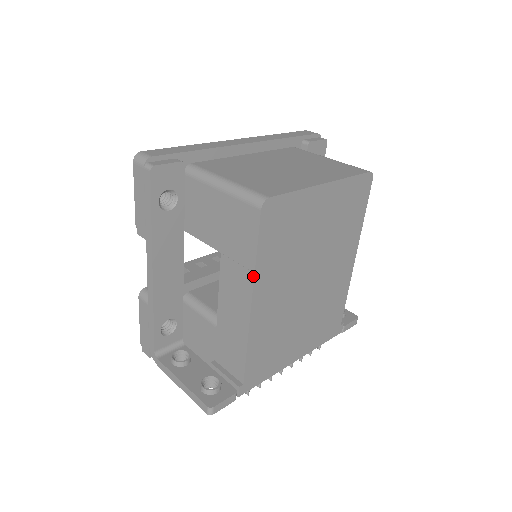
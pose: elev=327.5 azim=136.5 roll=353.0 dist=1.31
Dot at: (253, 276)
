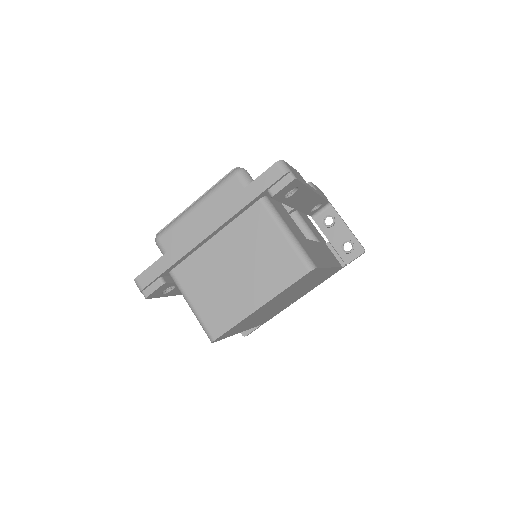
Dot at: (231, 335)
